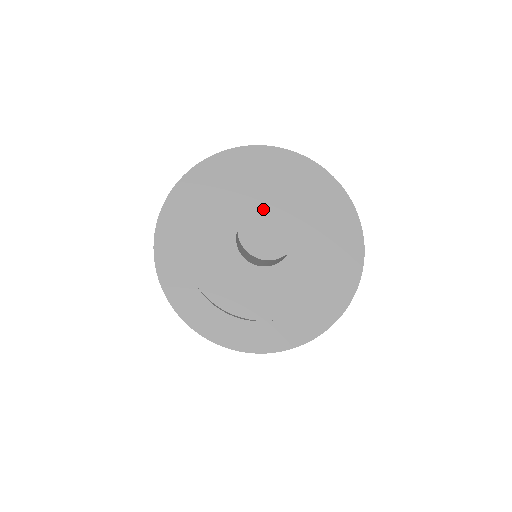
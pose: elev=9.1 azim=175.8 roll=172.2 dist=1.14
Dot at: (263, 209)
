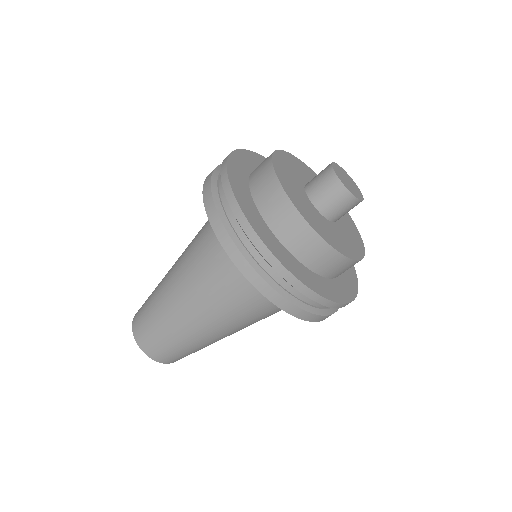
Dot at: (344, 172)
